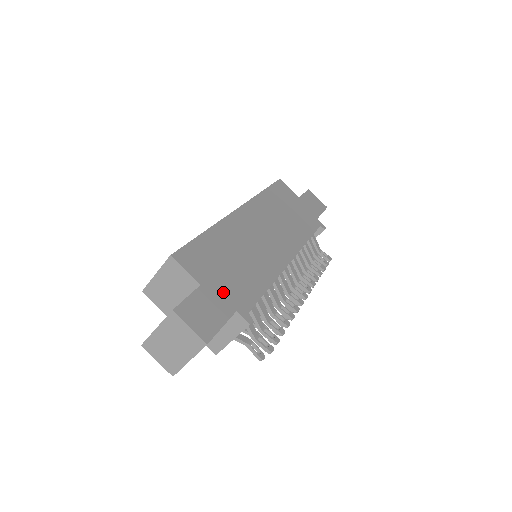
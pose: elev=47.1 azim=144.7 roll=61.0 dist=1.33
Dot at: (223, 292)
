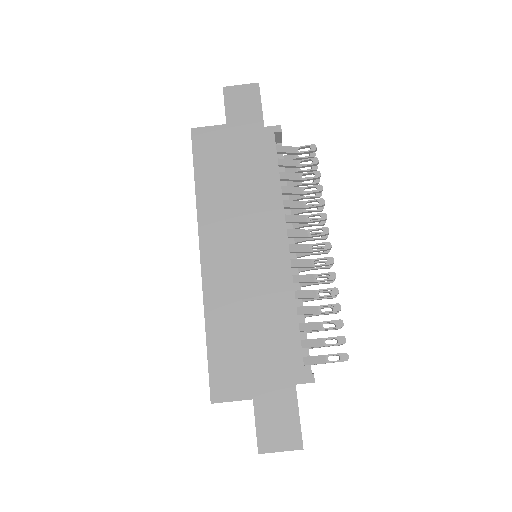
Dot at: (272, 380)
